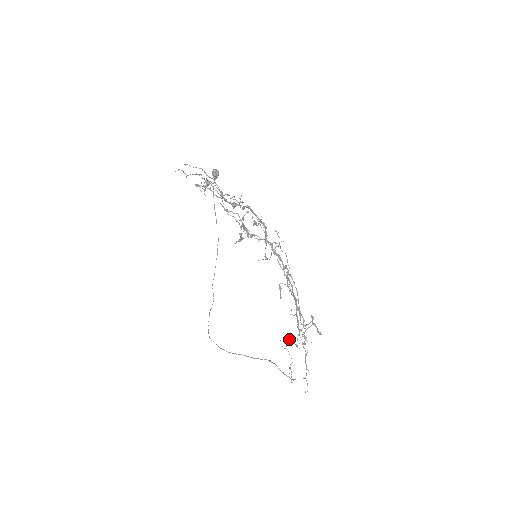
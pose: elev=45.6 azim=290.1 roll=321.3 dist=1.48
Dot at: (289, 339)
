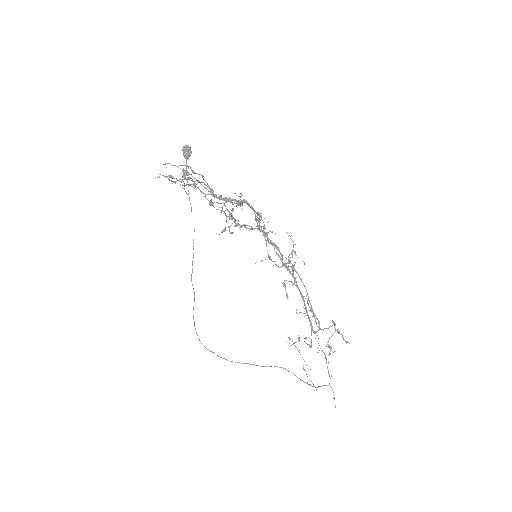
Dot at: (298, 338)
